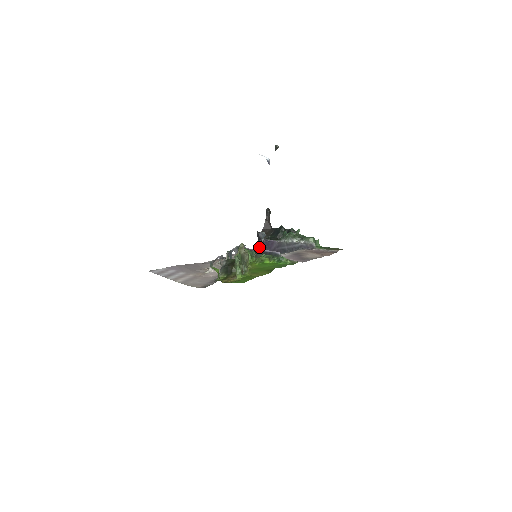
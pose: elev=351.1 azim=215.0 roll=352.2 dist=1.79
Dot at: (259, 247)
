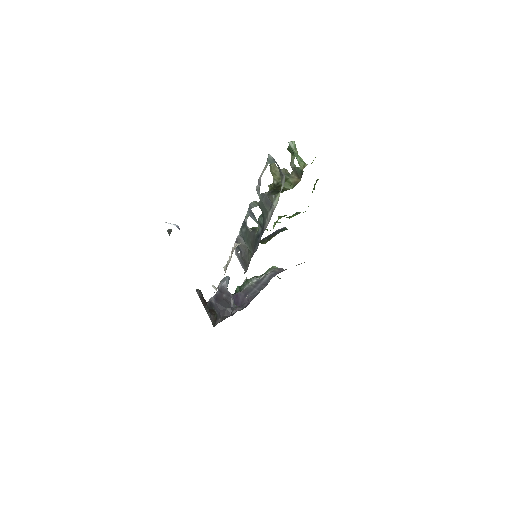
Dot at: (223, 312)
